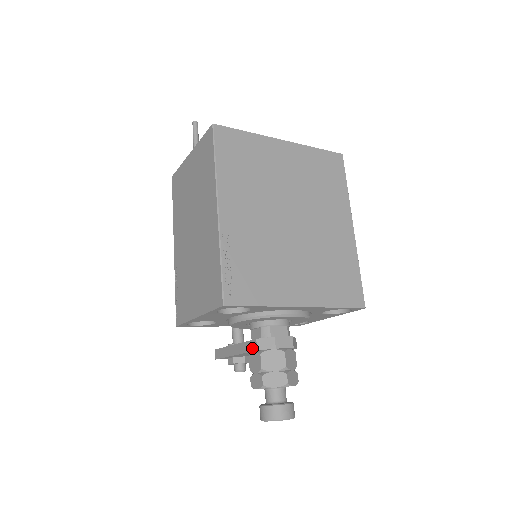
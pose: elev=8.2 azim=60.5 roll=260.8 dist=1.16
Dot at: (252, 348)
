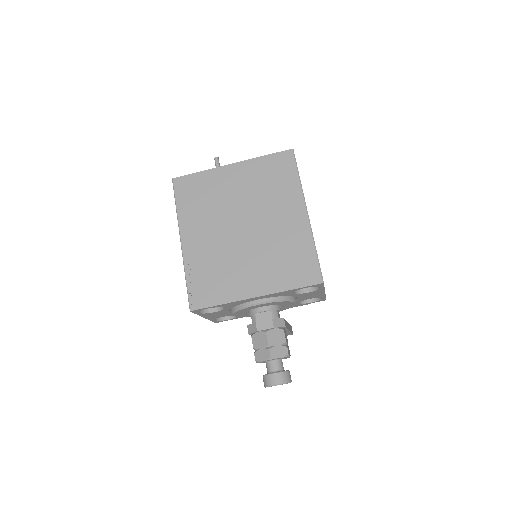
Dot at: occluded
